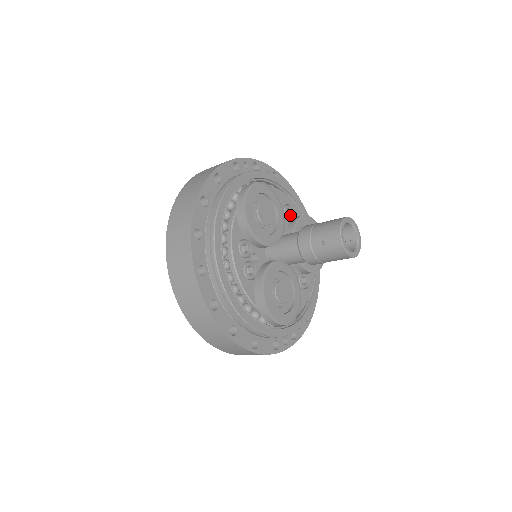
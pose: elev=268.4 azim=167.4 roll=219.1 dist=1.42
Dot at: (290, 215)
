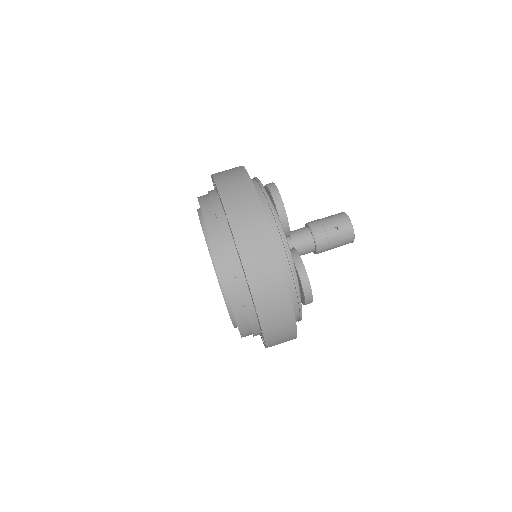
Dot at: occluded
